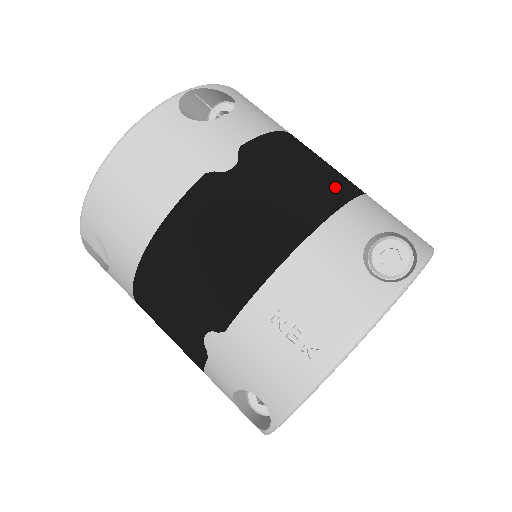
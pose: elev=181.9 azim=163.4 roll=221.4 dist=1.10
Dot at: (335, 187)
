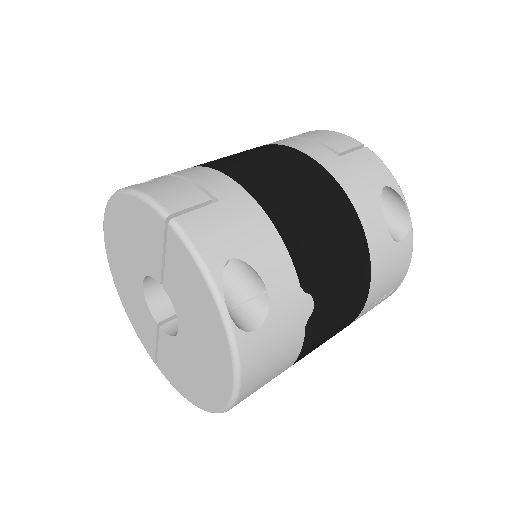
Dot at: (344, 217)
